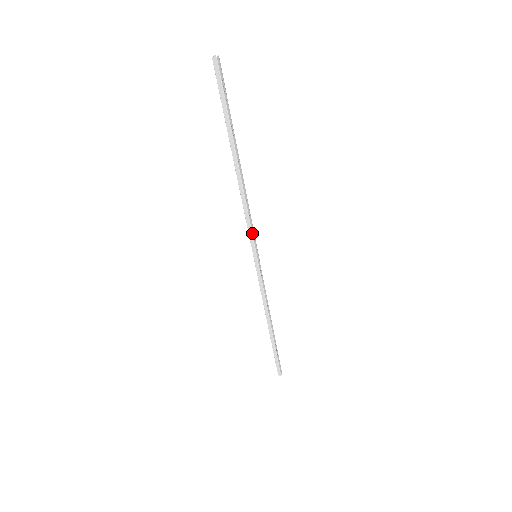
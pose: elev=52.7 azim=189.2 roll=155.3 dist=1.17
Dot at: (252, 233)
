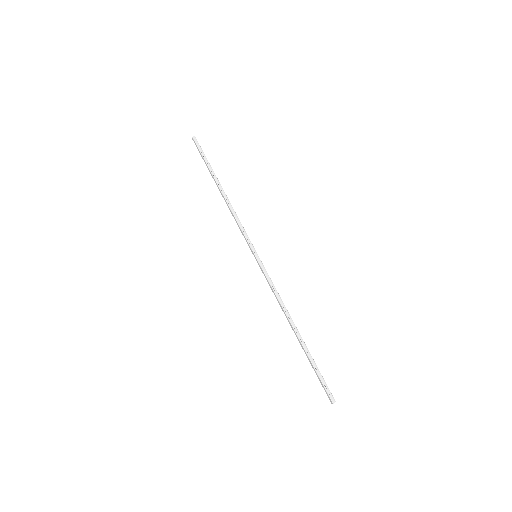
Dot at: (245, 236)
